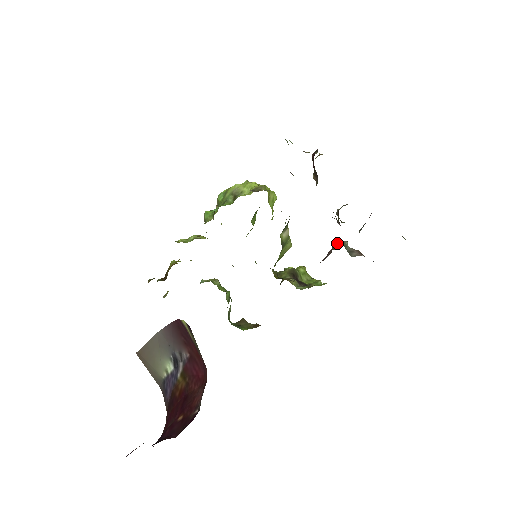
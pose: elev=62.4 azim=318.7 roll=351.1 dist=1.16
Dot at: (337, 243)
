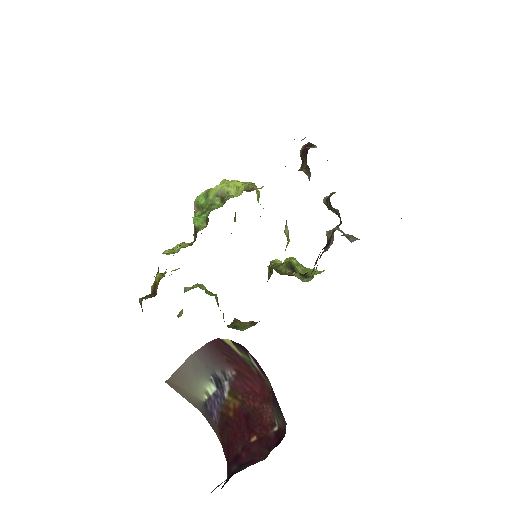
Dot at: (332, 231)
